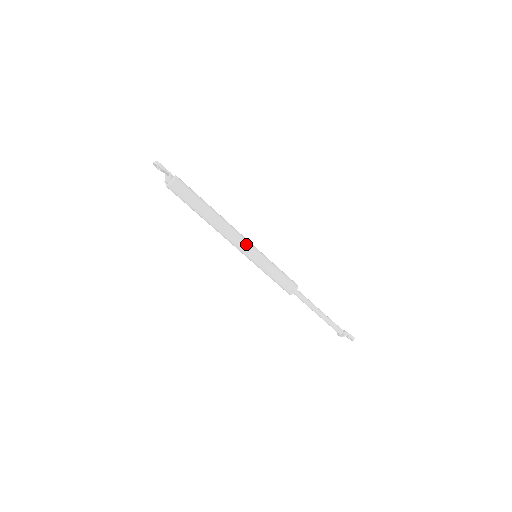
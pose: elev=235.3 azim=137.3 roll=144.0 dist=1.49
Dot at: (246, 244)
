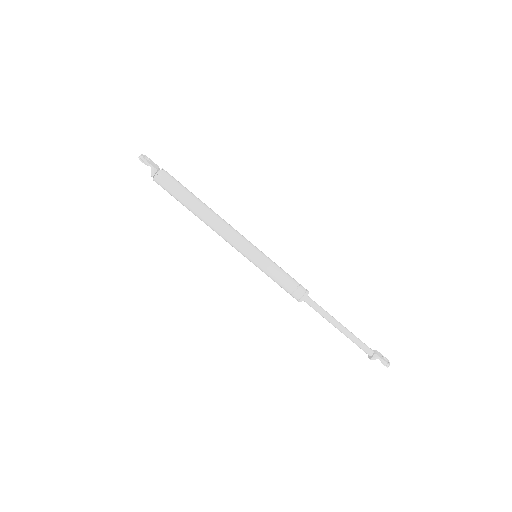
Dot at: (239, 243)
